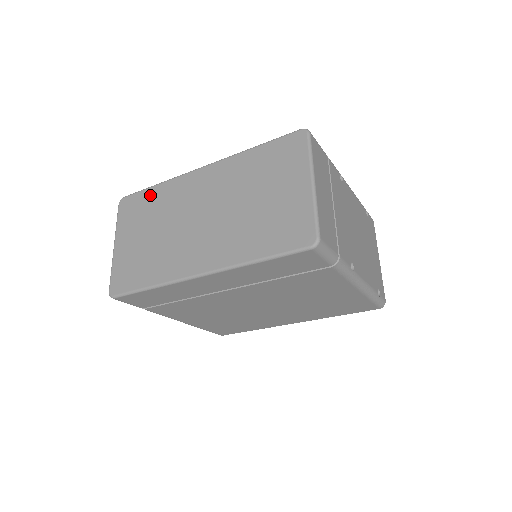
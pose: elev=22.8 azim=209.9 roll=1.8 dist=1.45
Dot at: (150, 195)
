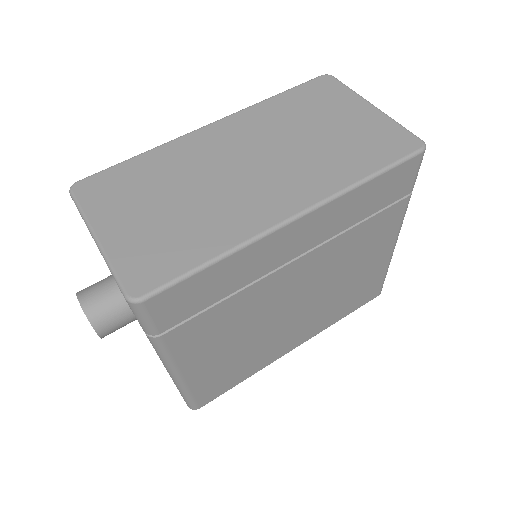
Dot at: (135, 166)
